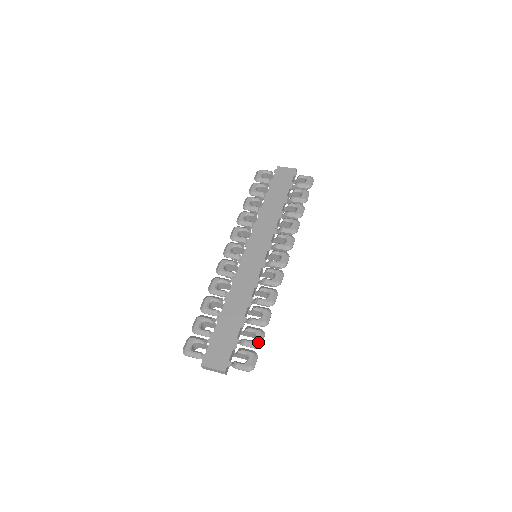
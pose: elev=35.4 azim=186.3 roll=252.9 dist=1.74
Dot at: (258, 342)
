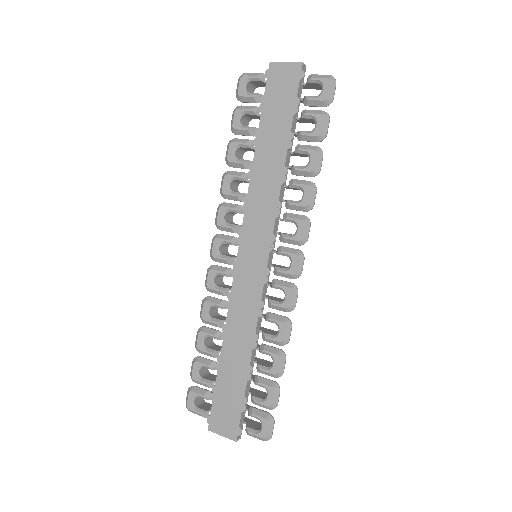
Dot at: (271, 404)
